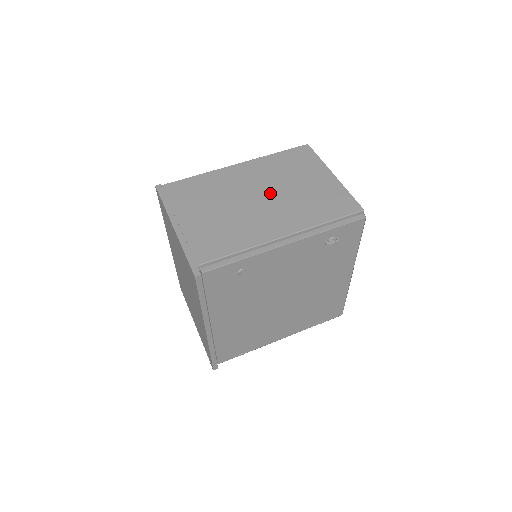
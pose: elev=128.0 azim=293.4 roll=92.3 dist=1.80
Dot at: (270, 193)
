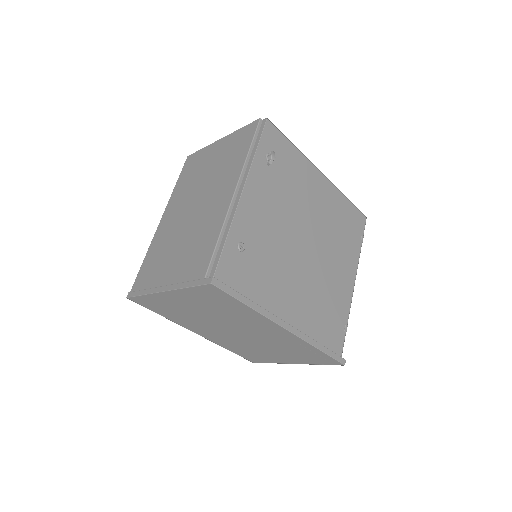
Dot at: (198, 196)
